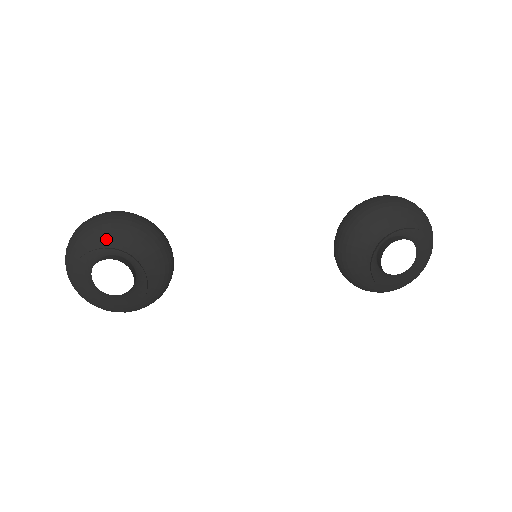
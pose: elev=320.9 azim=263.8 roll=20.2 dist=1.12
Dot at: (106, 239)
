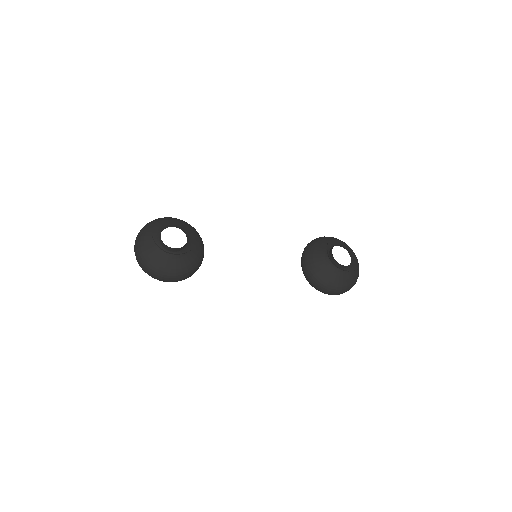
Dot at: (170, 223)
